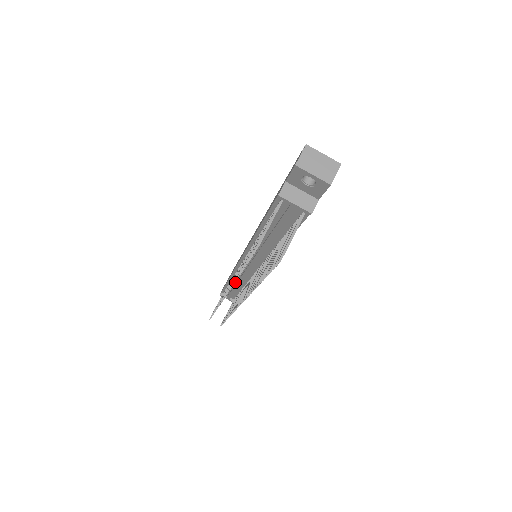
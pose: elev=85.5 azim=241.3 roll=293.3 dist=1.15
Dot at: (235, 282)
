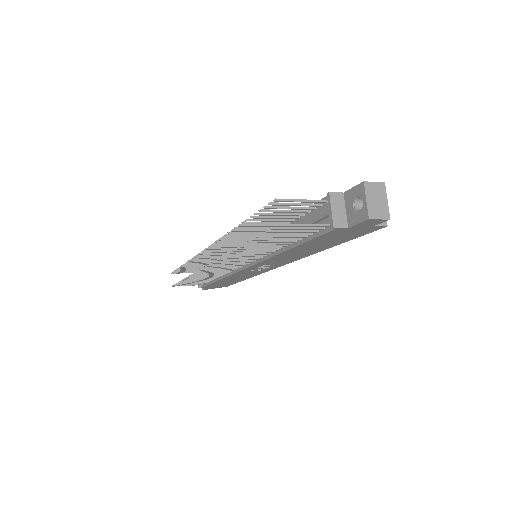
Dot at: occluded
